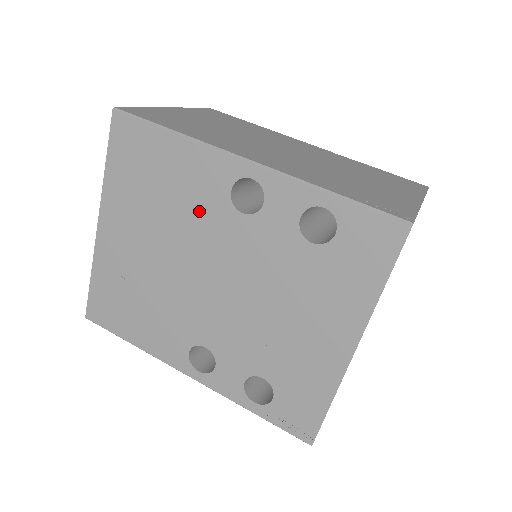
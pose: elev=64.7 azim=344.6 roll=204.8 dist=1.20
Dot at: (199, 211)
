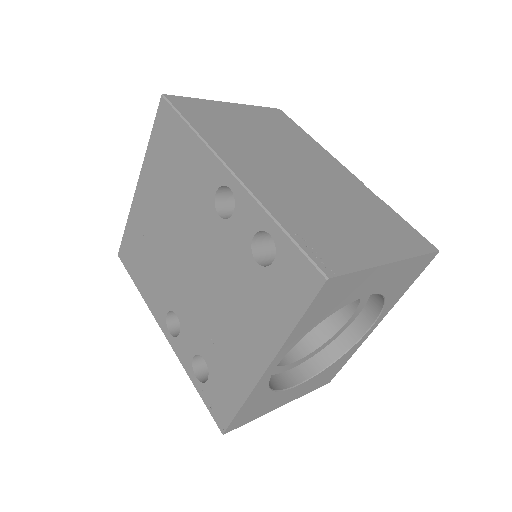
Dot at: (194, 201)
